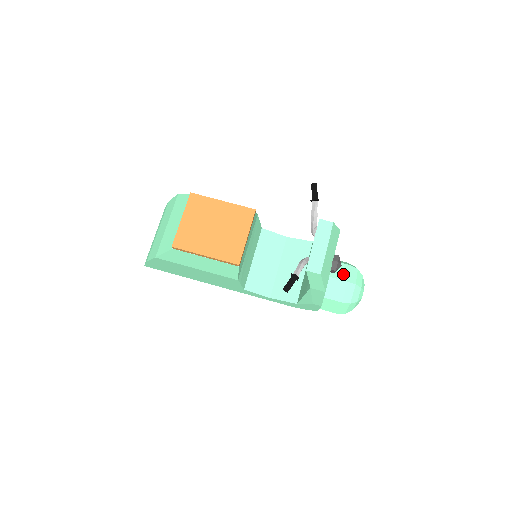
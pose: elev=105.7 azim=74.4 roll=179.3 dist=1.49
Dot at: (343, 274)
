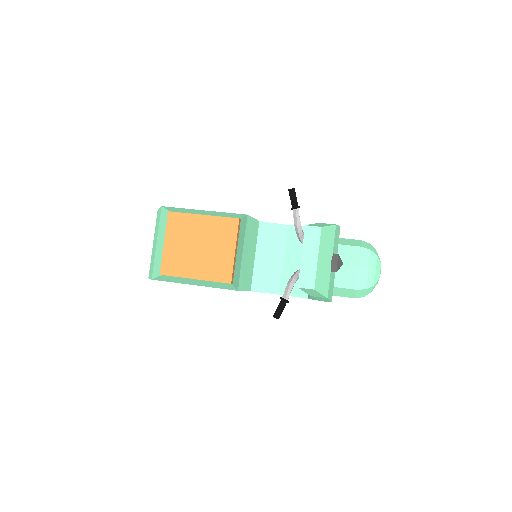
Dot at: (353, 259)
